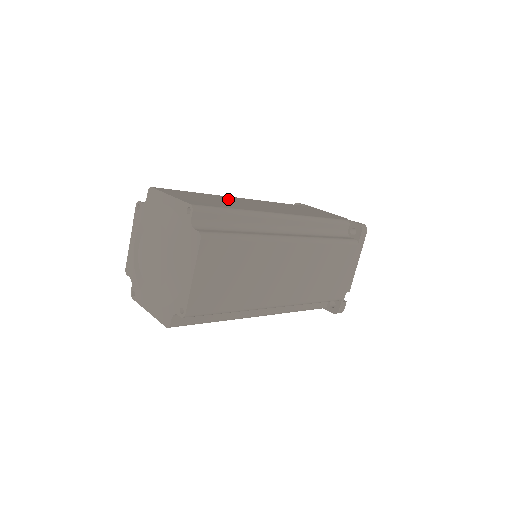
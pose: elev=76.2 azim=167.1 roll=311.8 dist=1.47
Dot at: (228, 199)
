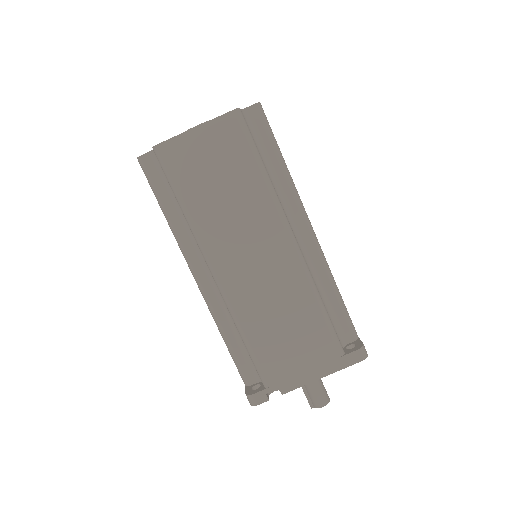
Dot at: occluded
